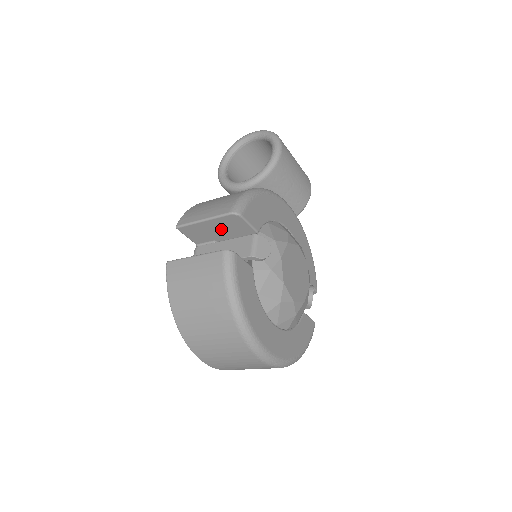
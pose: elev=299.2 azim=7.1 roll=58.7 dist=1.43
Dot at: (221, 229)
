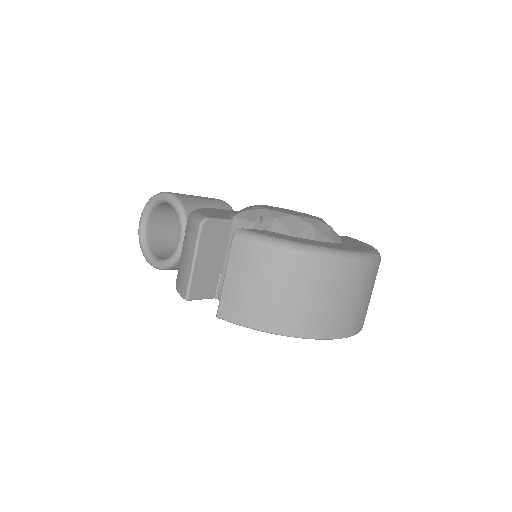
Dot at: (212, 253)
